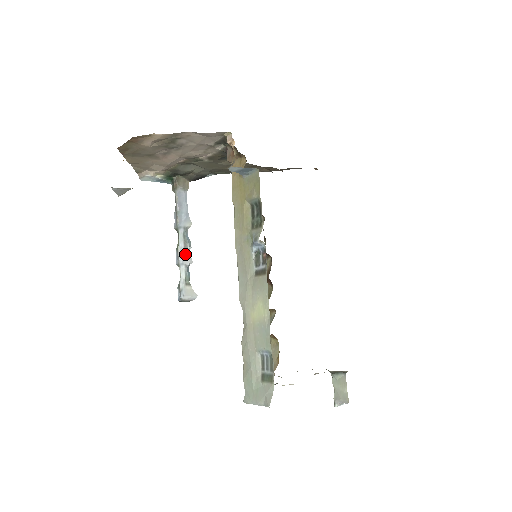
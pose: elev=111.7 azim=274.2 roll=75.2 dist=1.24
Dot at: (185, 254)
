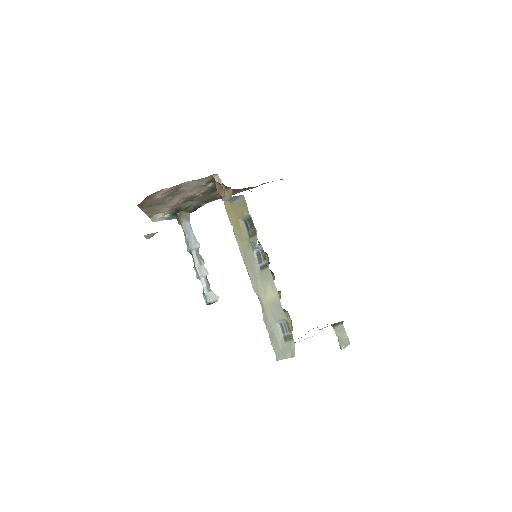
Dot at: (201, 269)
